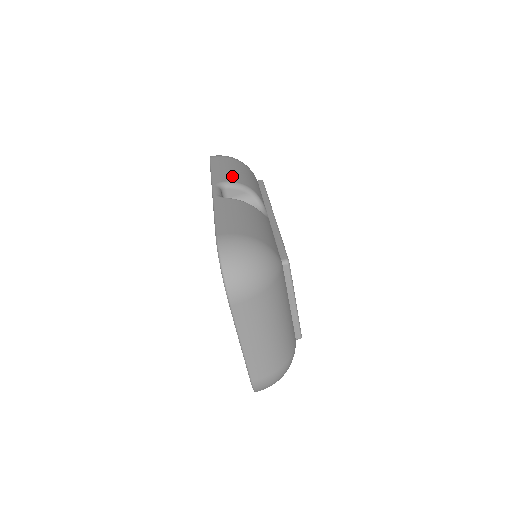
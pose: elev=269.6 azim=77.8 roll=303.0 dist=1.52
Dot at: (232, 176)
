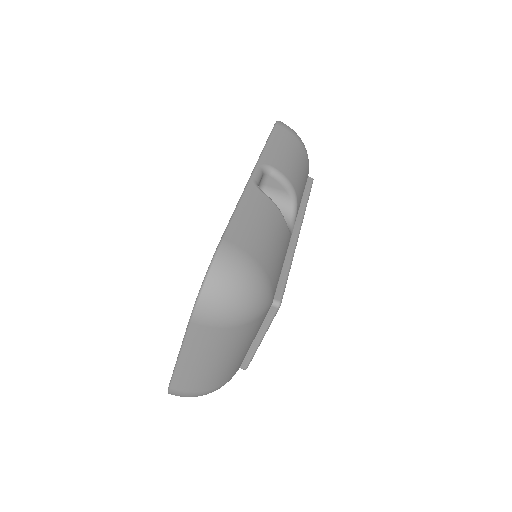
Dot at: (284, 164)
